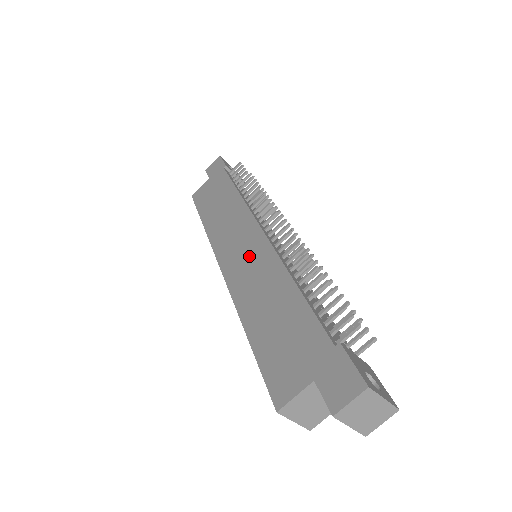
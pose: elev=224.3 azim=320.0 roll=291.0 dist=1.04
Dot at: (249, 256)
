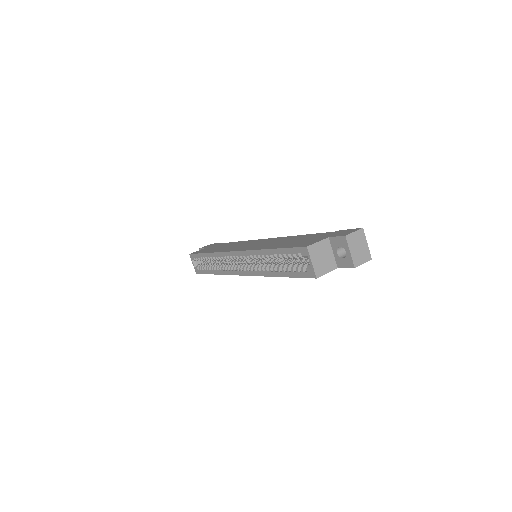
Dot at: (259, 243)
